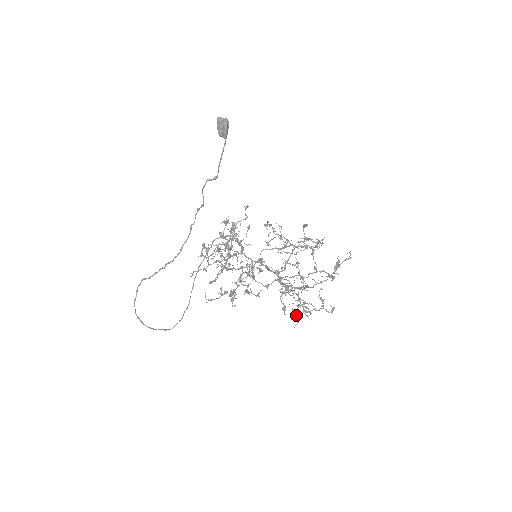
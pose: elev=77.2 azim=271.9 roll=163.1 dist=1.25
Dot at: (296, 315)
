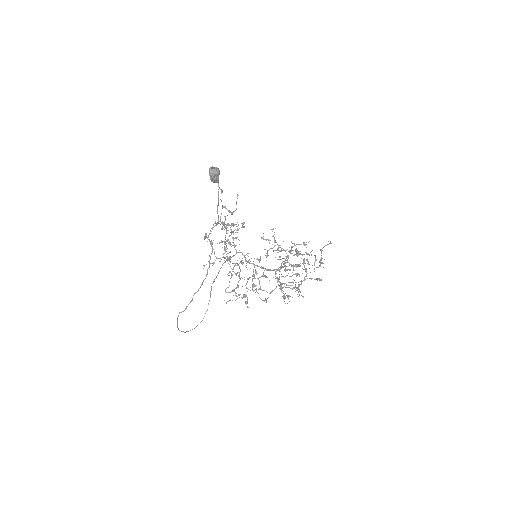
Dot at: occluded
